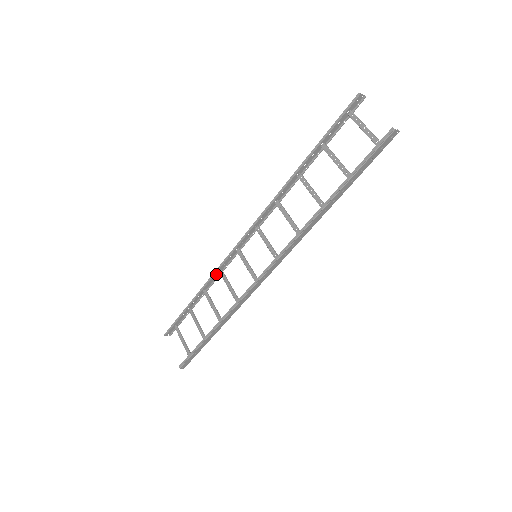
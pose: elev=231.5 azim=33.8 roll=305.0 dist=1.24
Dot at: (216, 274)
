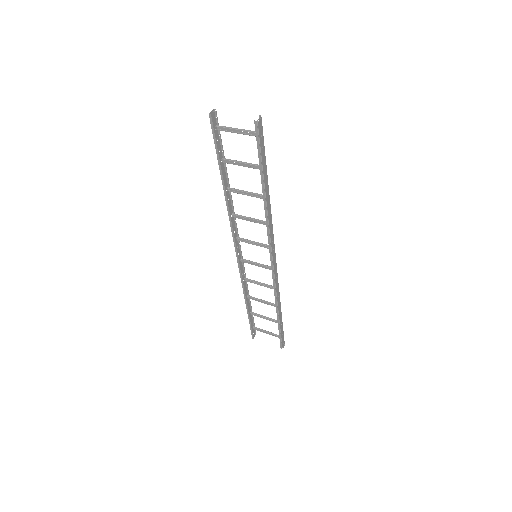
Dot at: (244, 283)
